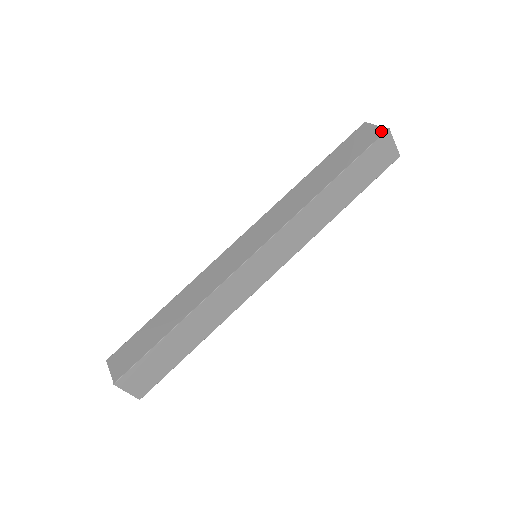
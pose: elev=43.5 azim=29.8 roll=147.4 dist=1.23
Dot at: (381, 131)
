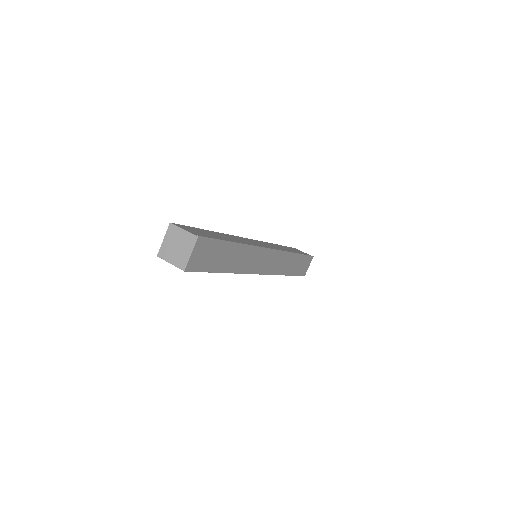
Dot at: occluded
